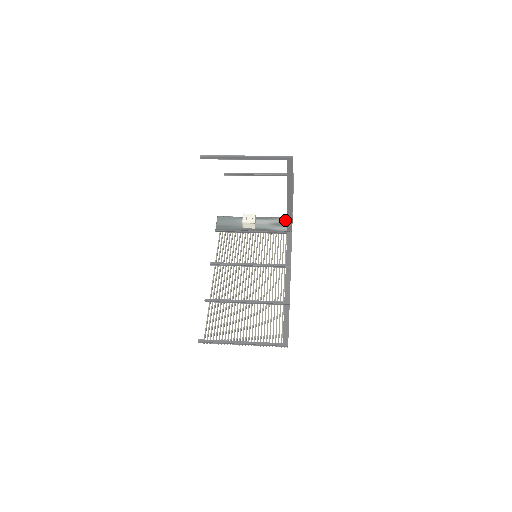
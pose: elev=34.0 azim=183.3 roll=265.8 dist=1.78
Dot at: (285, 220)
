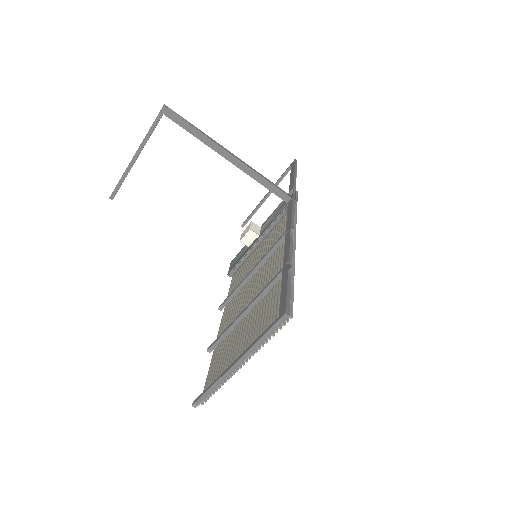
Dot at: occluded
